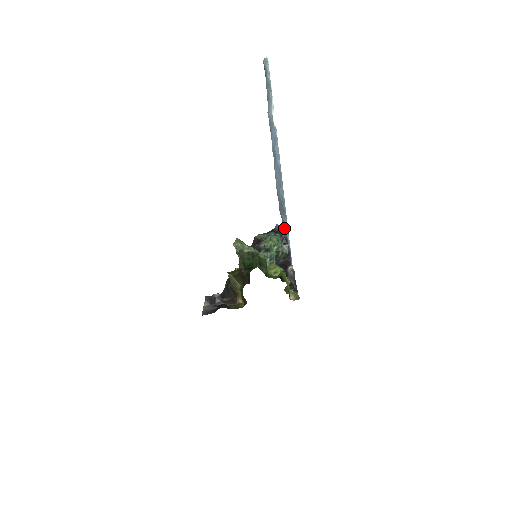
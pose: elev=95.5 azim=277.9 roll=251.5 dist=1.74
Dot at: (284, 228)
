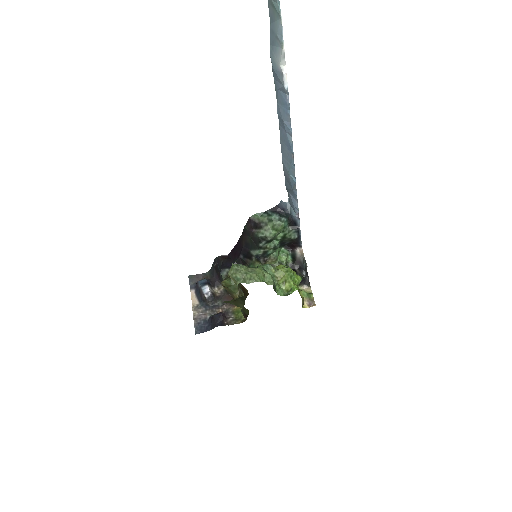
Dot at: (292, 208)
